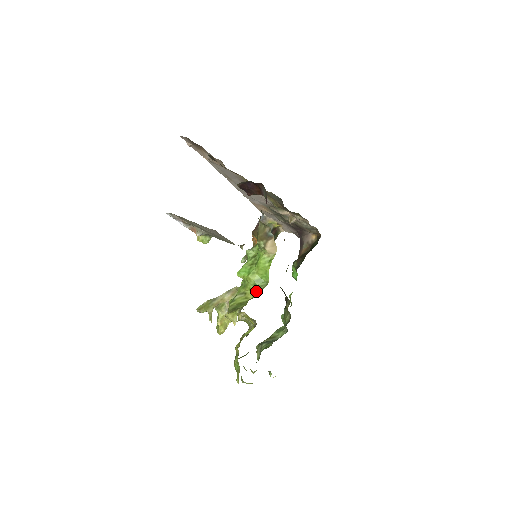
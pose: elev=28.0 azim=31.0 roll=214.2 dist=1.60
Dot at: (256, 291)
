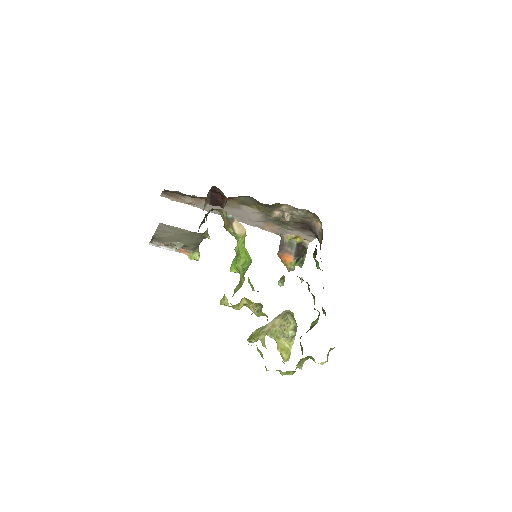
Dot at: (244, 273)
